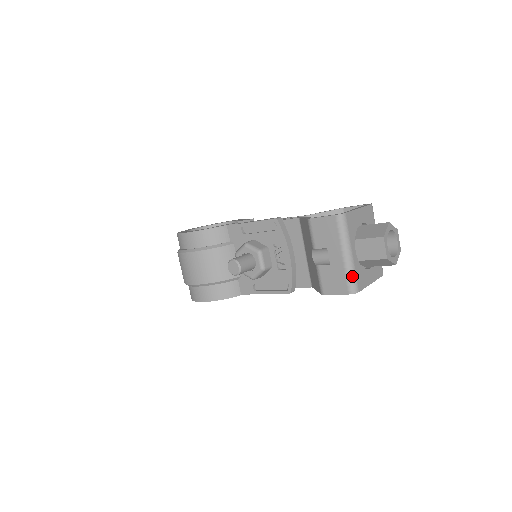
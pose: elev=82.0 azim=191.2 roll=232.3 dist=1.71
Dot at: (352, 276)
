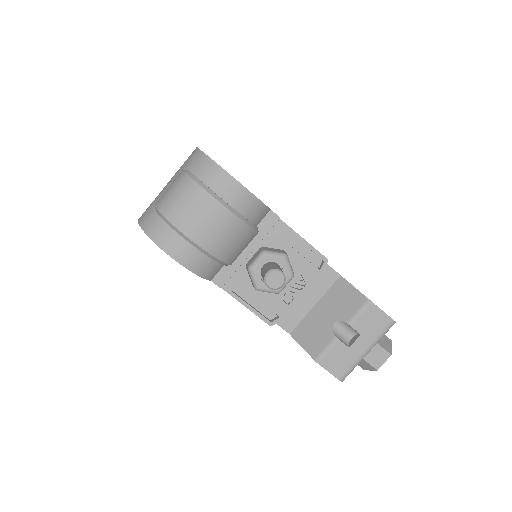
Dot at: occluded
